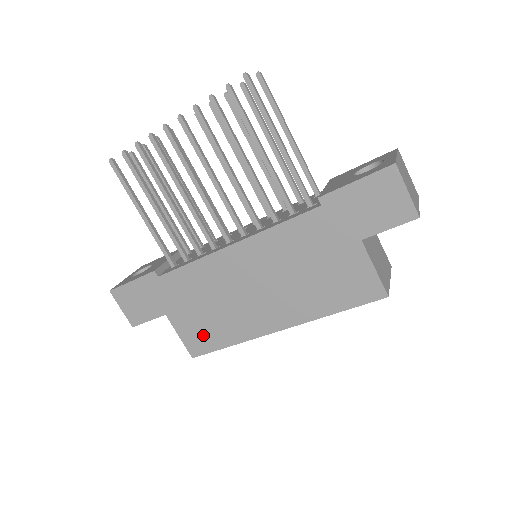
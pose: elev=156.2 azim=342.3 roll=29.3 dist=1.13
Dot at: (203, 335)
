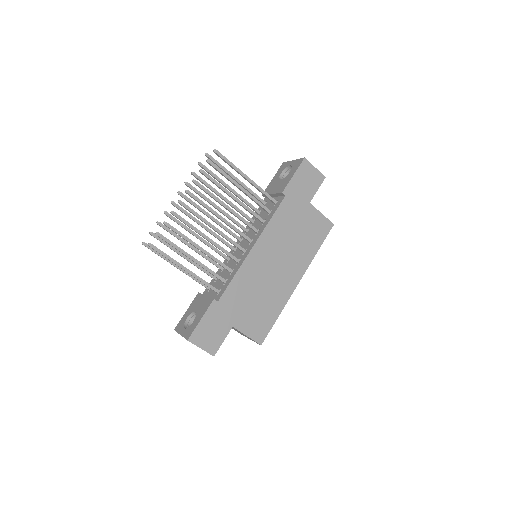
Dot at: (261, 322)
